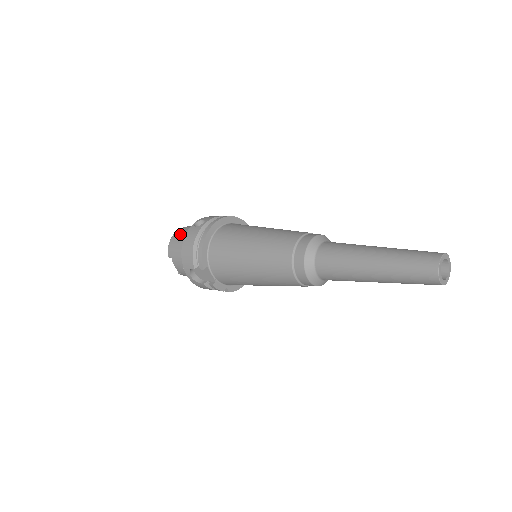
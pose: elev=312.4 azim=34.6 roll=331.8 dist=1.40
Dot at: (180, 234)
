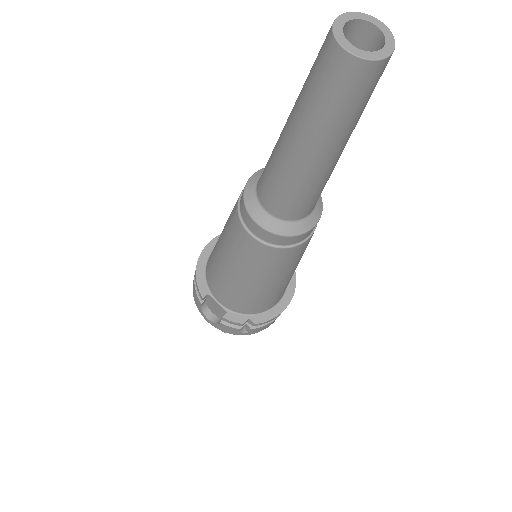
Dot at: occluded
